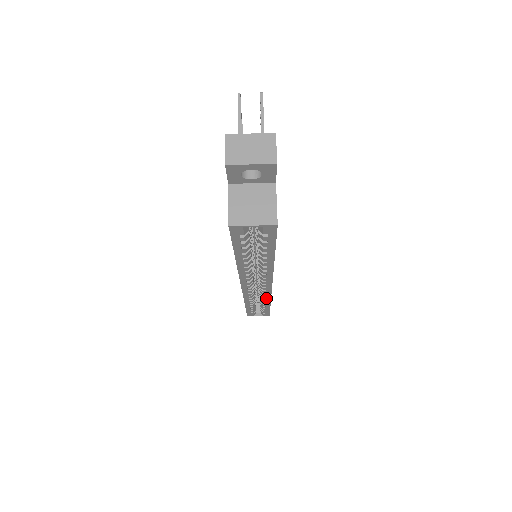
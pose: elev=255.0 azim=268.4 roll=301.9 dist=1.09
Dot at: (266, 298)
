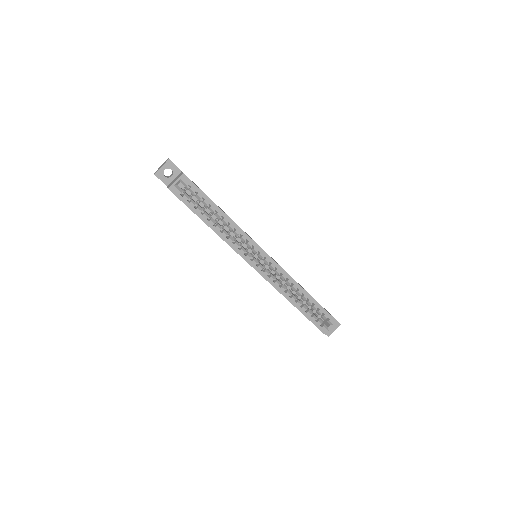
Dot at: (289, 279)
